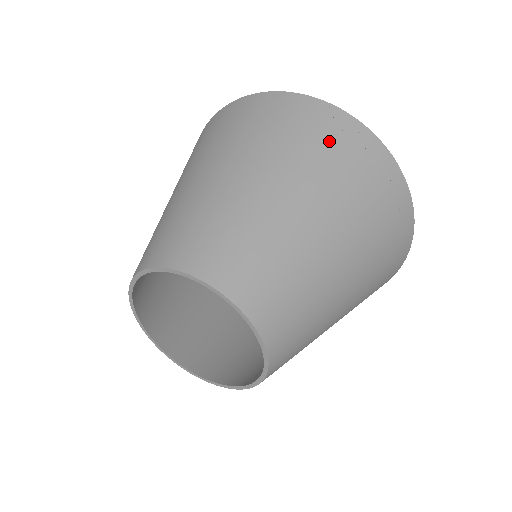
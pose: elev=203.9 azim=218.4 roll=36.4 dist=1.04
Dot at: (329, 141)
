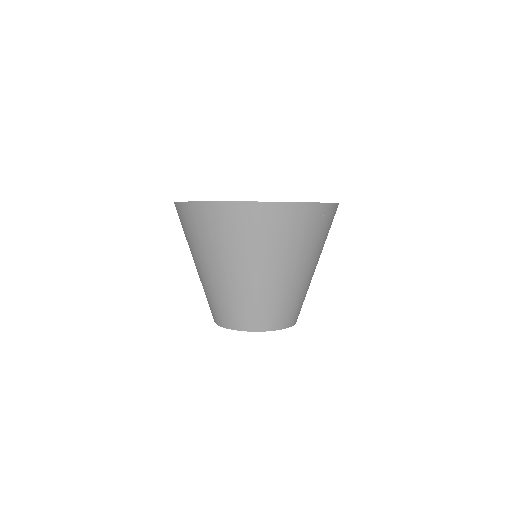
Dot at: (314, 228)
